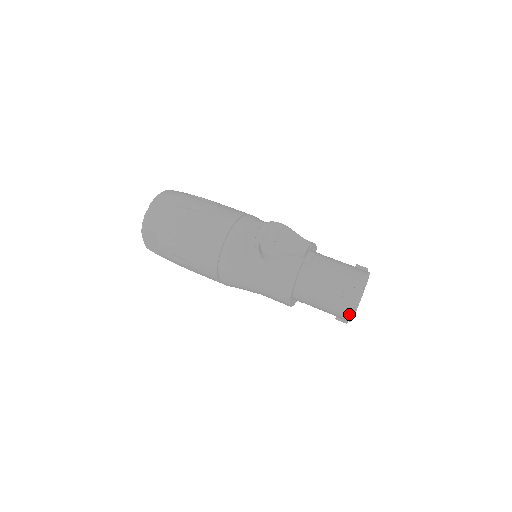
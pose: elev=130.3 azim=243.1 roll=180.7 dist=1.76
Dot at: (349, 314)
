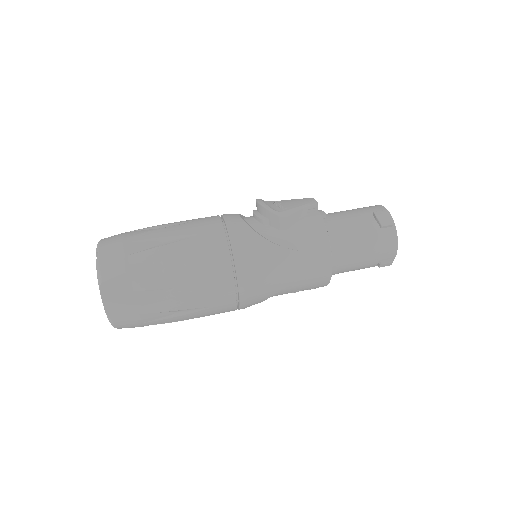
Dot at: (394, 241)
